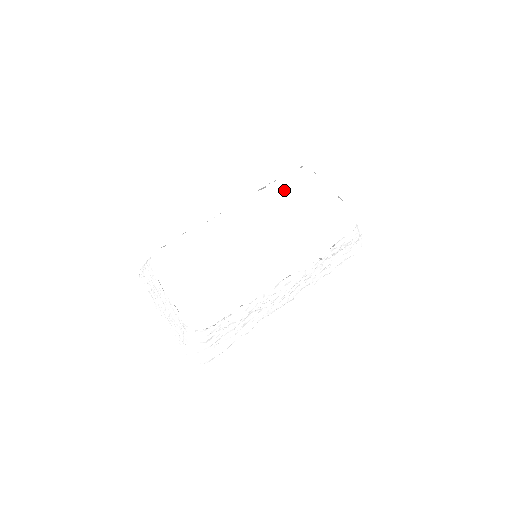
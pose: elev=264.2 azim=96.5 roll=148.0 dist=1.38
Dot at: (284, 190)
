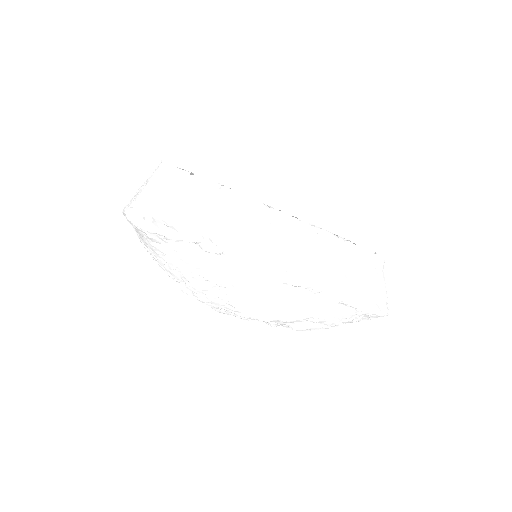
Dot at: occluded
